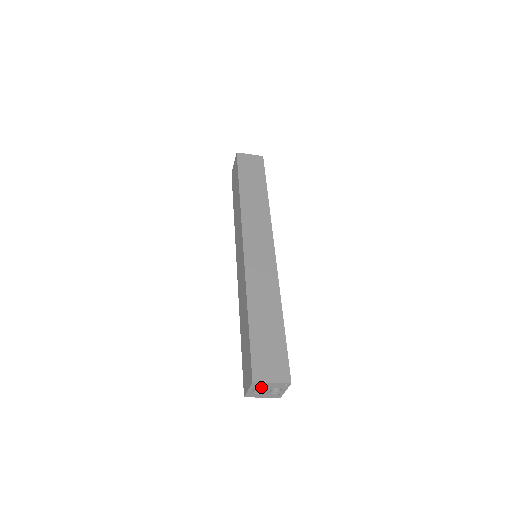
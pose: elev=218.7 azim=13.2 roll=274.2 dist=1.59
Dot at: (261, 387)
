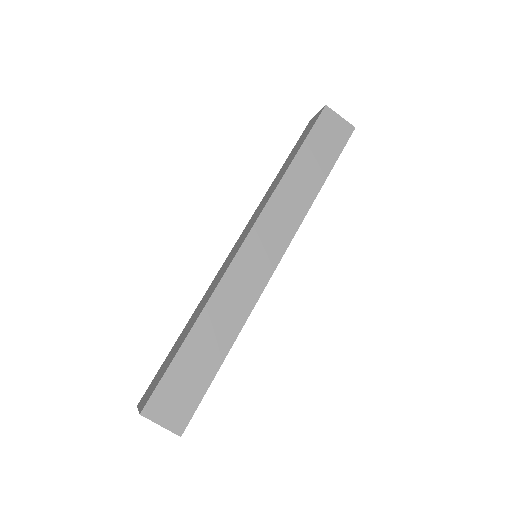
Dot at: occluded
